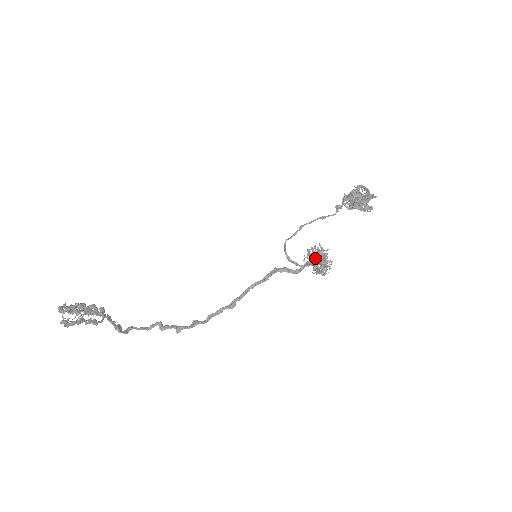
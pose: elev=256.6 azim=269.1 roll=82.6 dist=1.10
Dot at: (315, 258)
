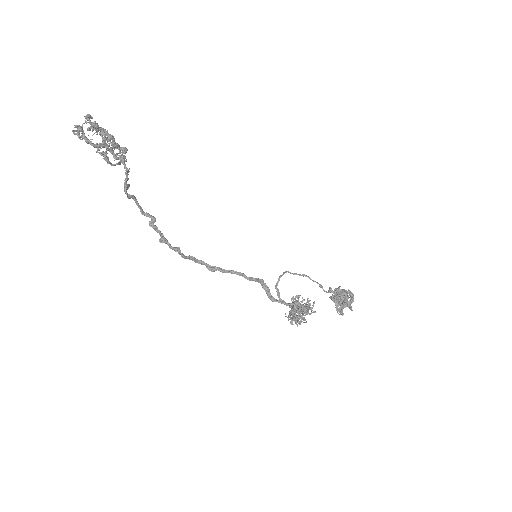
Dot at: occluded
